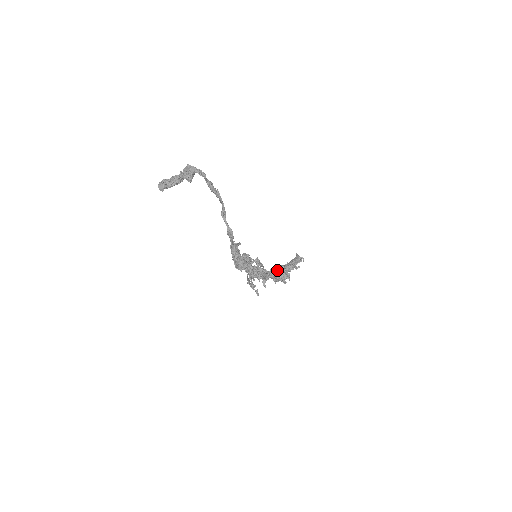
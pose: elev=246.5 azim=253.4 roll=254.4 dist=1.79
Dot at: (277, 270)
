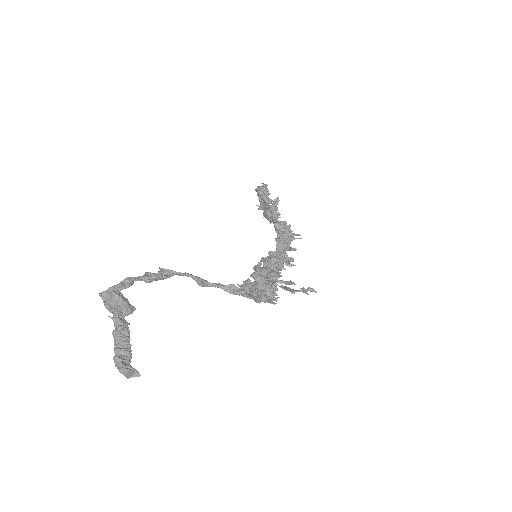
Dot at: (279, 236)
